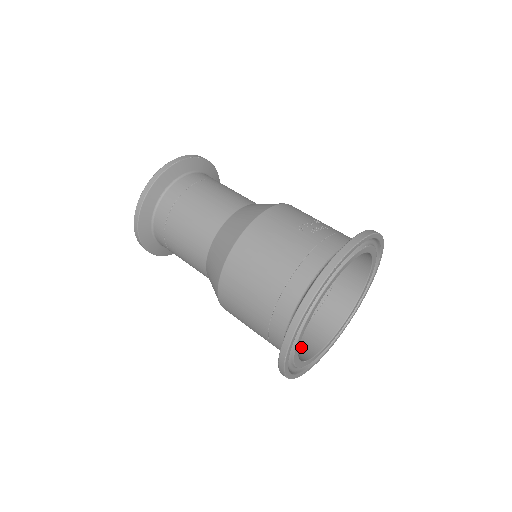
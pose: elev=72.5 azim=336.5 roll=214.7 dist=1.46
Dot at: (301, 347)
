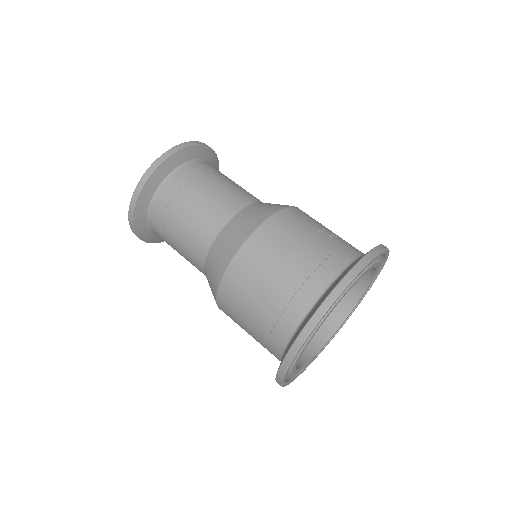
Dot at: occluded
